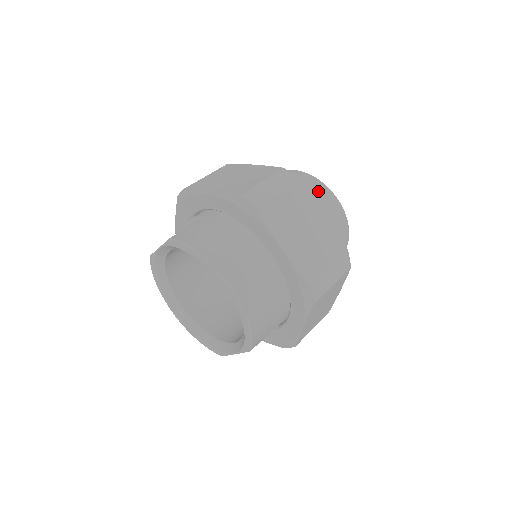
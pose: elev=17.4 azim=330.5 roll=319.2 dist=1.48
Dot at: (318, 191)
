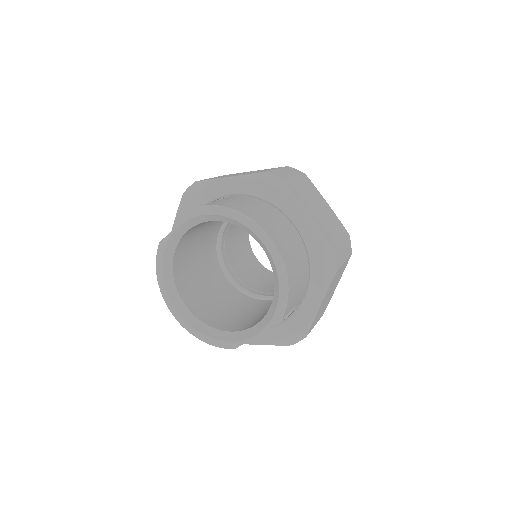
Dot at: occluded
